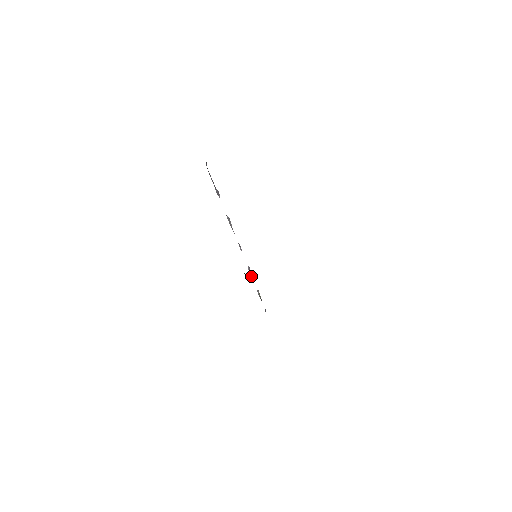
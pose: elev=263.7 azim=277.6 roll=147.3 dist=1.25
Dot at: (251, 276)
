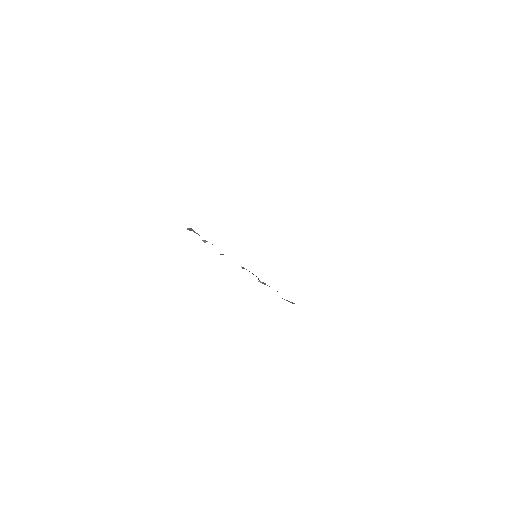
Dot at: occluded
